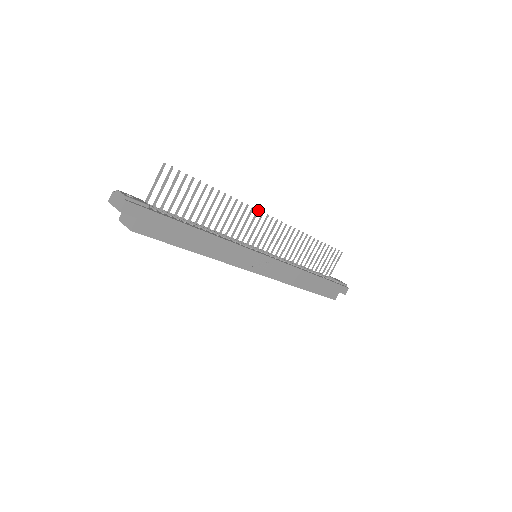
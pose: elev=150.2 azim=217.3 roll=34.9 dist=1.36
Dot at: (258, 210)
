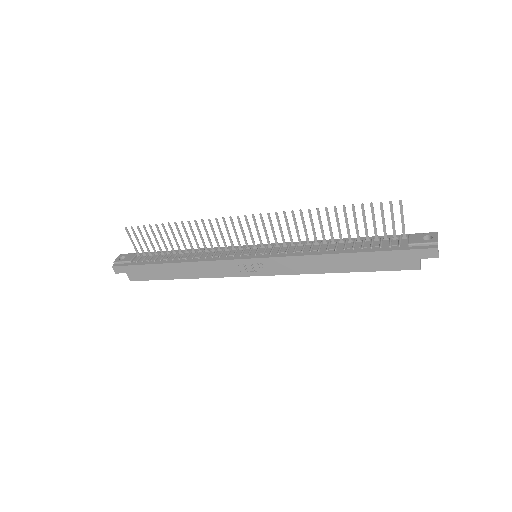
Dot at: (223, 218)
